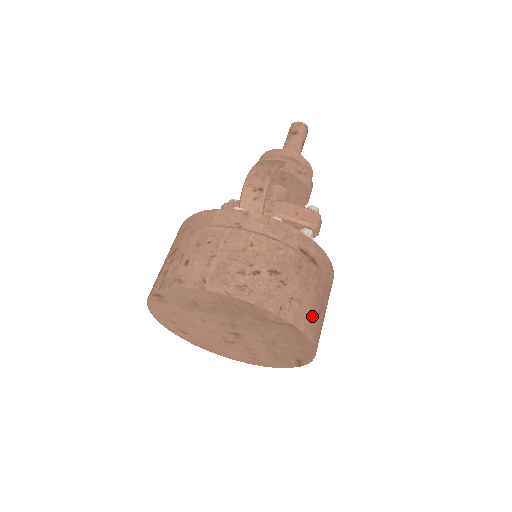
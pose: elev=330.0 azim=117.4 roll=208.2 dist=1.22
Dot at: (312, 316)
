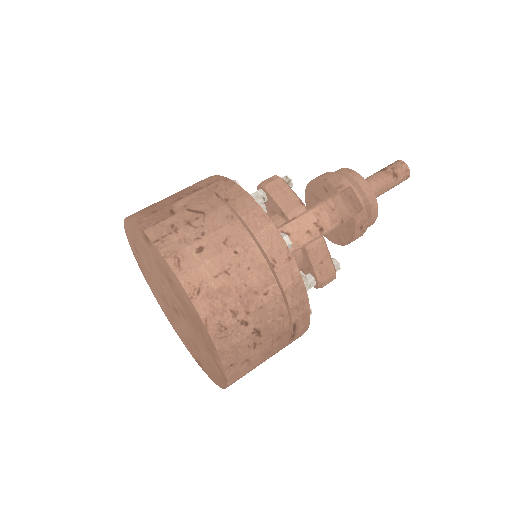
Dot at: (246, 373)
